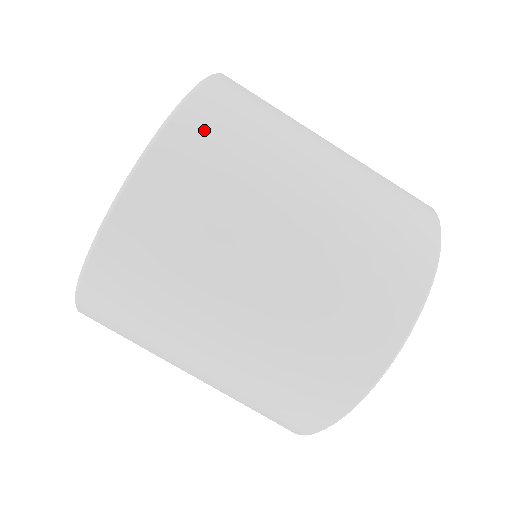
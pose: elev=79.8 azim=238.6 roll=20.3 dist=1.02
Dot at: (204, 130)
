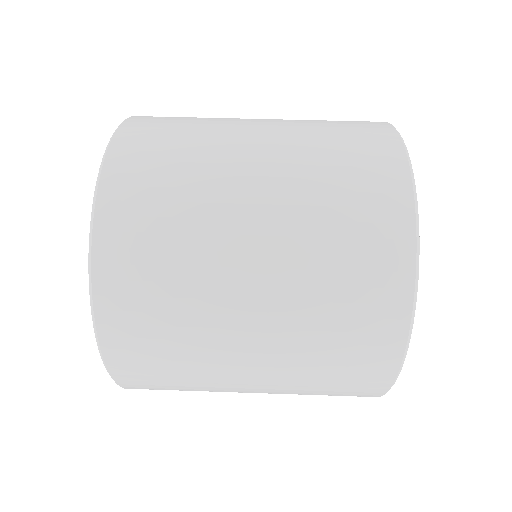
Dot at: occluded
